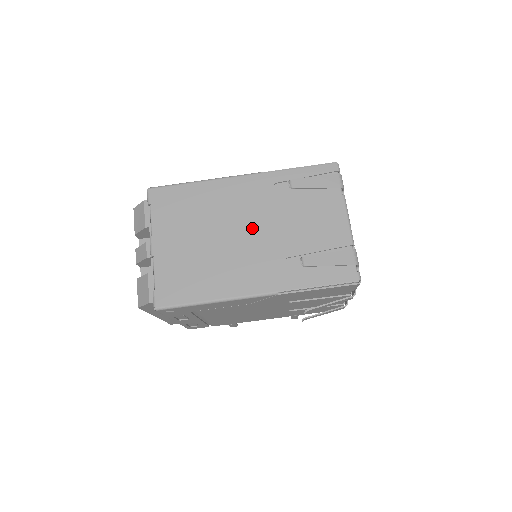
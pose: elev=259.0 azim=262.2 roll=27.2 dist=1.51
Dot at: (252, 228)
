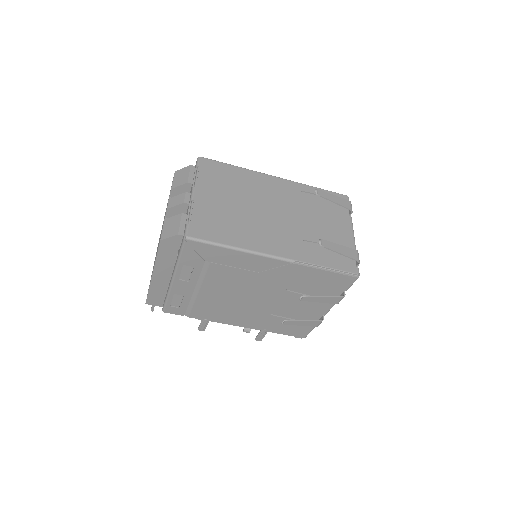
Dot at: (280, 211)
